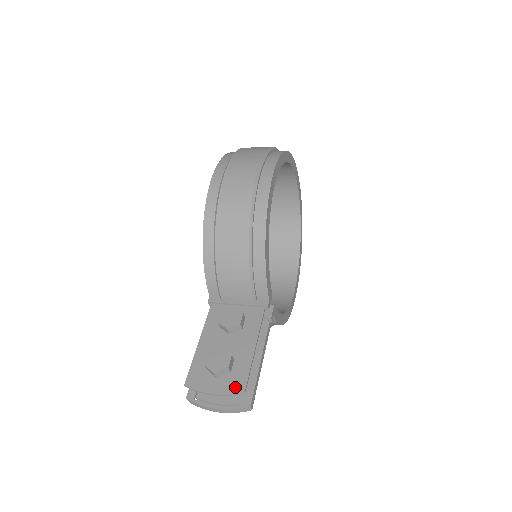
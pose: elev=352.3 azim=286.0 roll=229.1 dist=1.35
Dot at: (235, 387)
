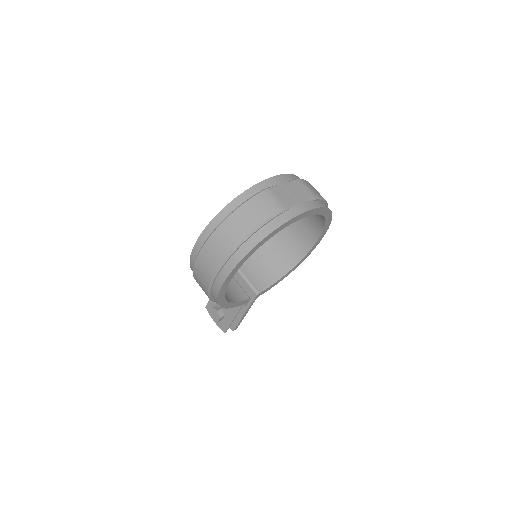
Dot at: (222, 328)
